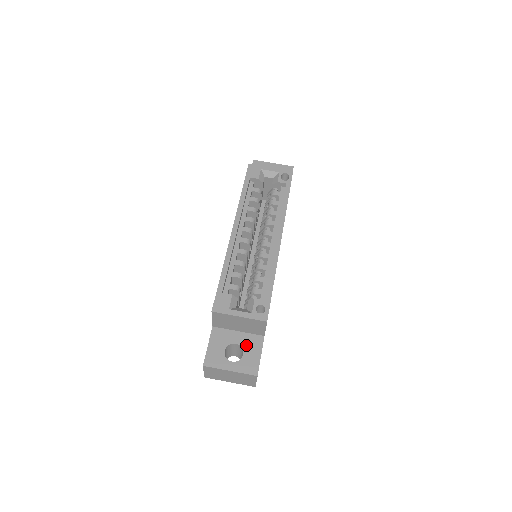
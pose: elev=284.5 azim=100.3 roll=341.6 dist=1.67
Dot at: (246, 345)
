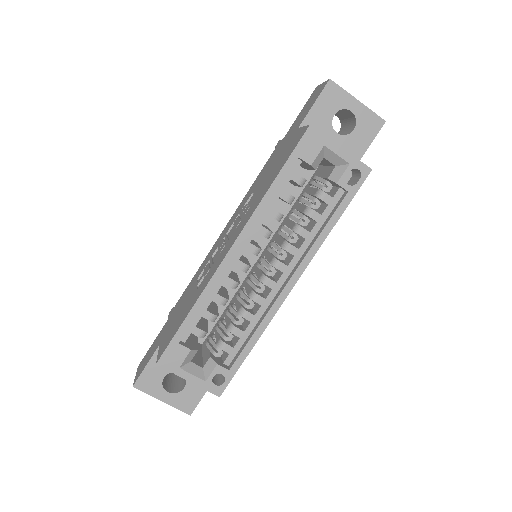
Dot at: occluded
